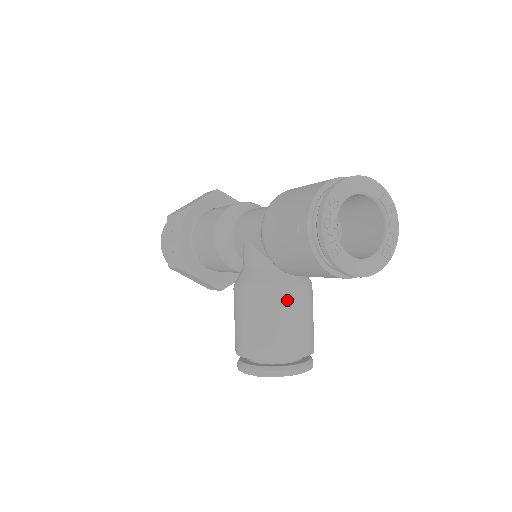
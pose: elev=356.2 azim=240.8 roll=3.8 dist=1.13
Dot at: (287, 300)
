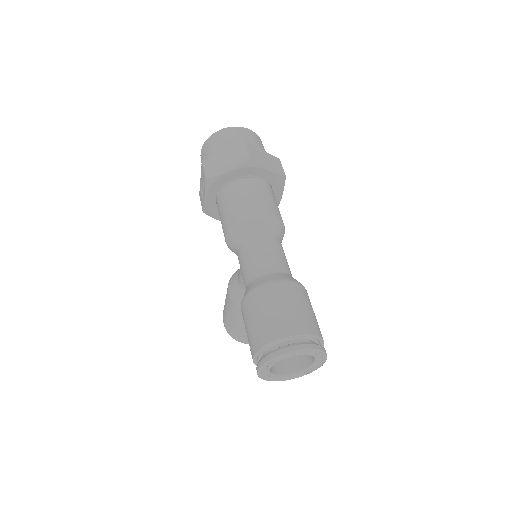
Dot at: occluded
